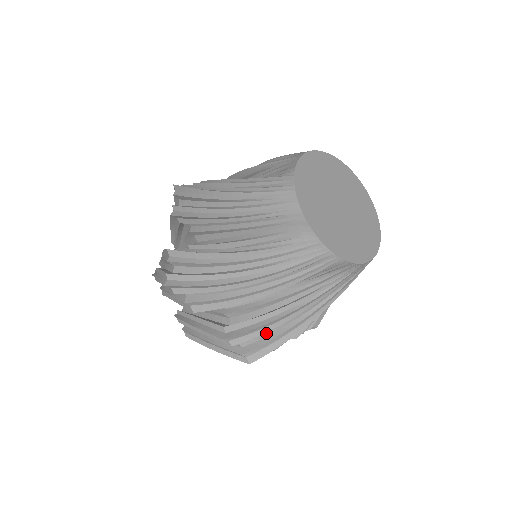
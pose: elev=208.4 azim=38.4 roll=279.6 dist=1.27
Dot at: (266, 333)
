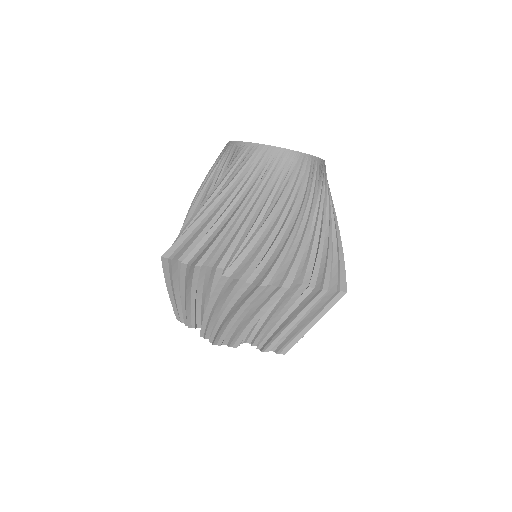
Dot at: occluded
